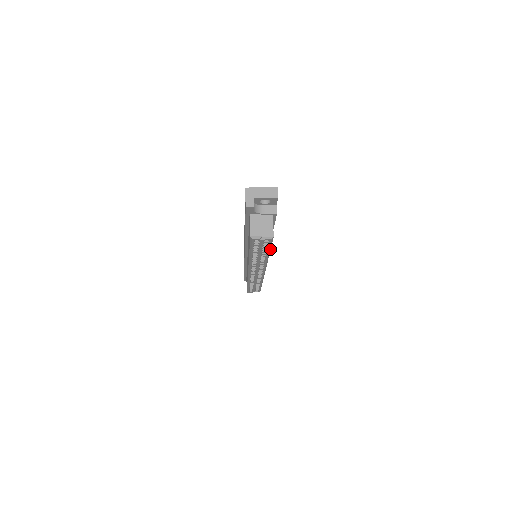
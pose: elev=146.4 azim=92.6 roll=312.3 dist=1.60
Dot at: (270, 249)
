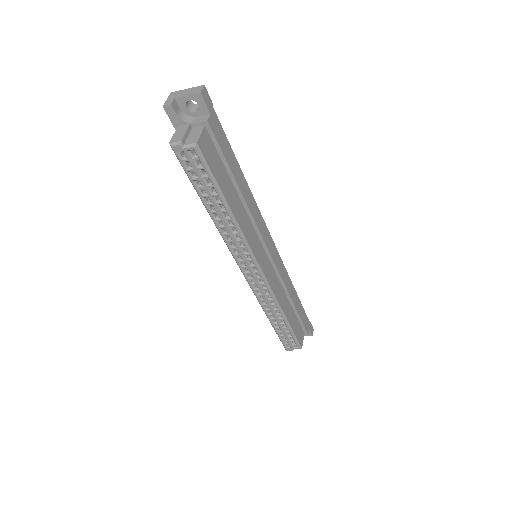
Dot at: (219, 188)
